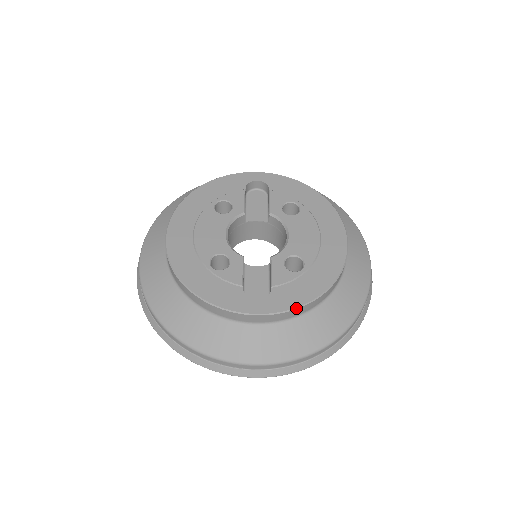
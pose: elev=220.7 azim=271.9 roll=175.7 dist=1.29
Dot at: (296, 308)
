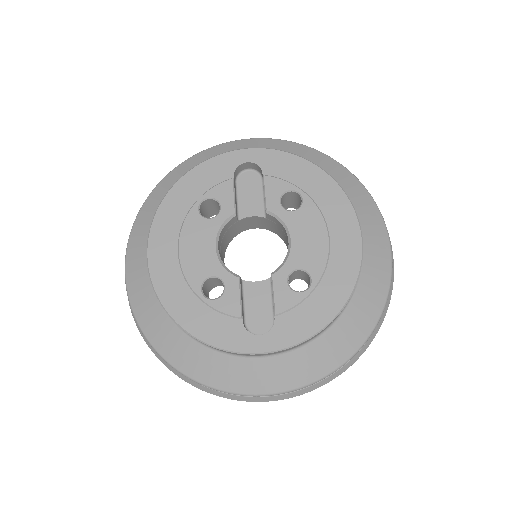
Dot at: (305, 340)
